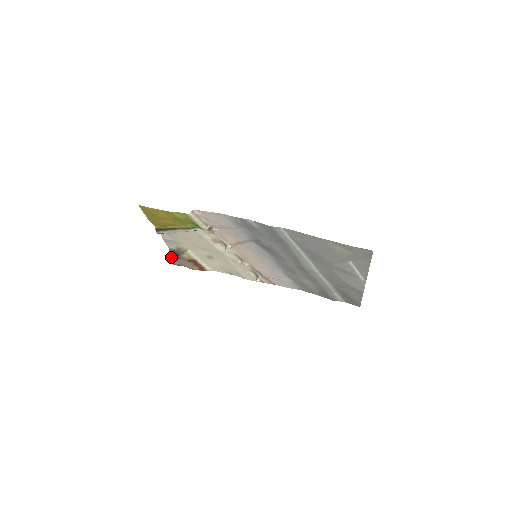
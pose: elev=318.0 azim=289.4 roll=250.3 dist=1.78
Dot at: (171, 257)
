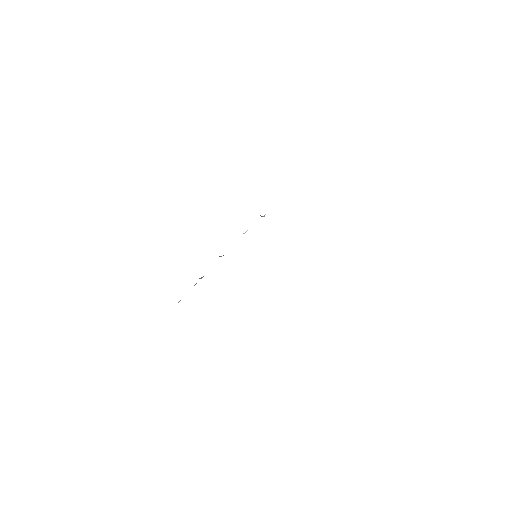
Dot at: occluded
